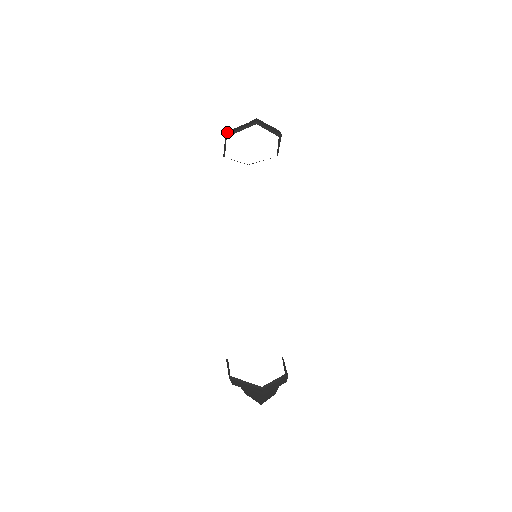
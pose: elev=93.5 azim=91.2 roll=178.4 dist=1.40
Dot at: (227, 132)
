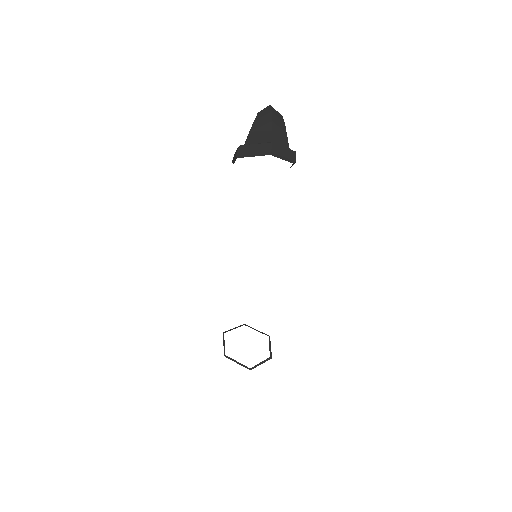
Dot at: (238, 149)
